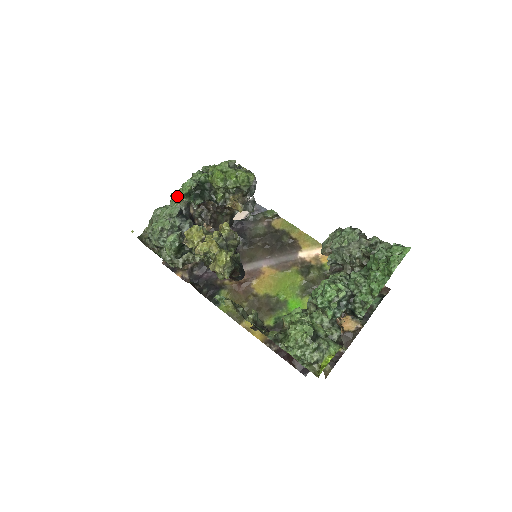
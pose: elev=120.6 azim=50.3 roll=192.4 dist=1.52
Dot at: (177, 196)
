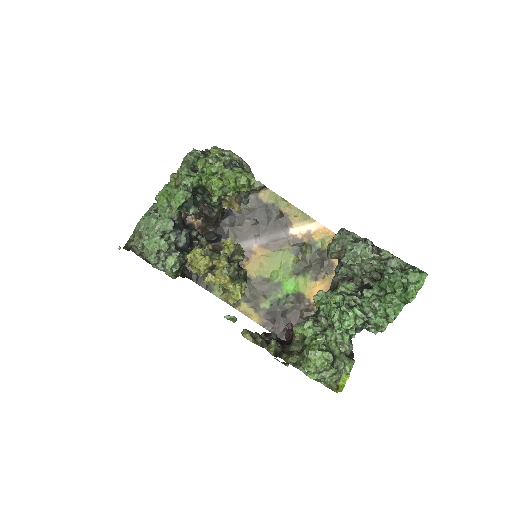
Dot at: (165, 202)
